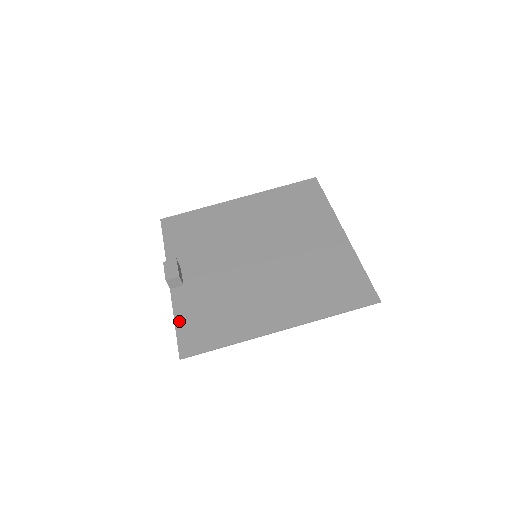
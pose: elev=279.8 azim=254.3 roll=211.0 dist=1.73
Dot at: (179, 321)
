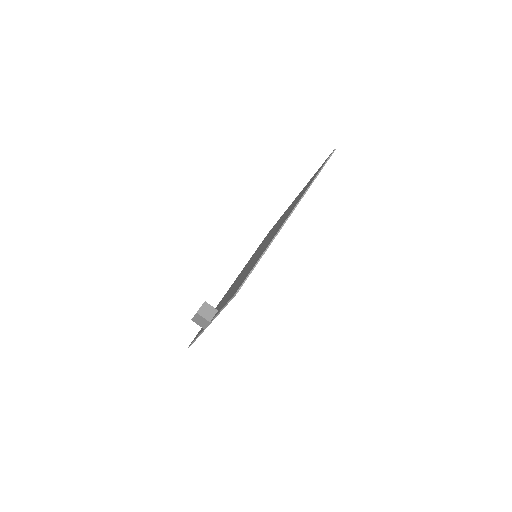
Dot at: occluded
